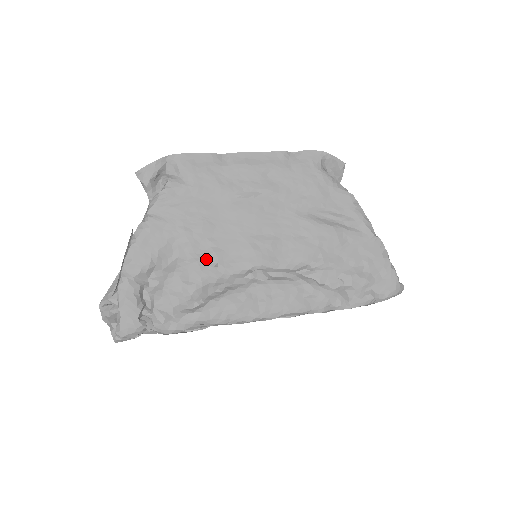
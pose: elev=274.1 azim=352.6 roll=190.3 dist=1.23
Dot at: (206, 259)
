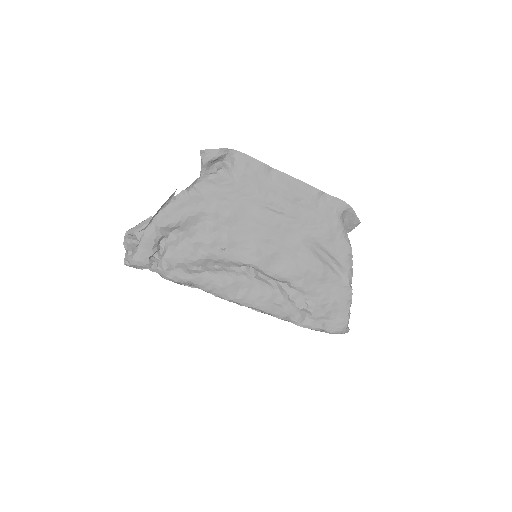
Dot at: (219, 241)
